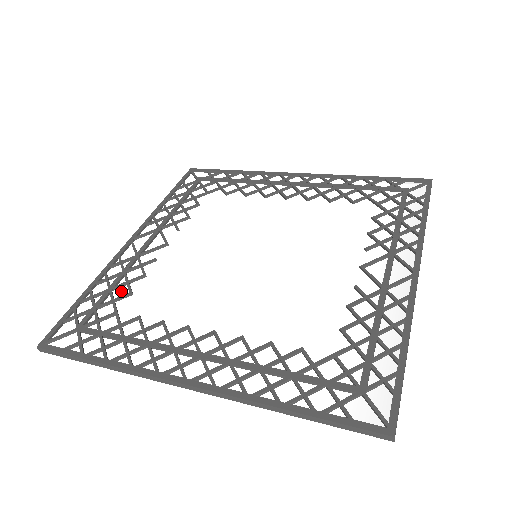
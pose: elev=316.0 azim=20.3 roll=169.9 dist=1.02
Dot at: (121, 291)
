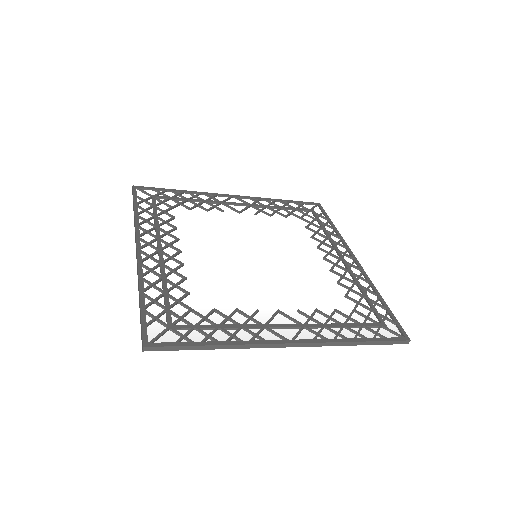
Dot at: (190, 205)
